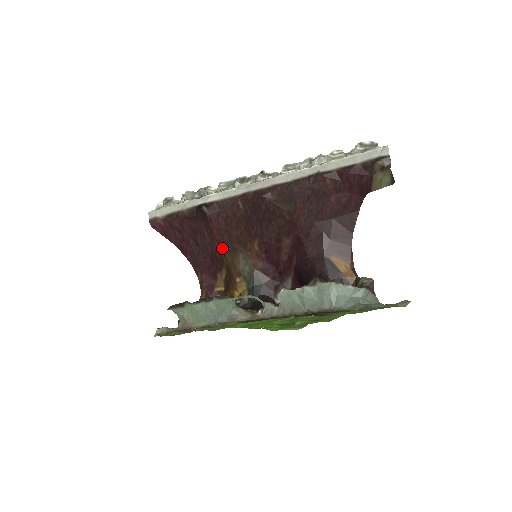
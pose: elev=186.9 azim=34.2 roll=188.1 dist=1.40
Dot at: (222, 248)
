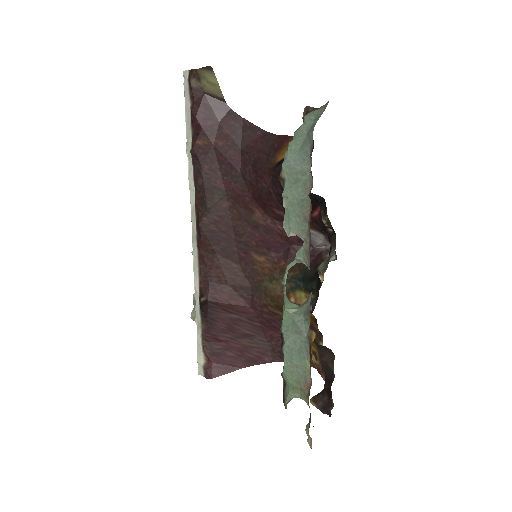
Dot at: (256, 305)
